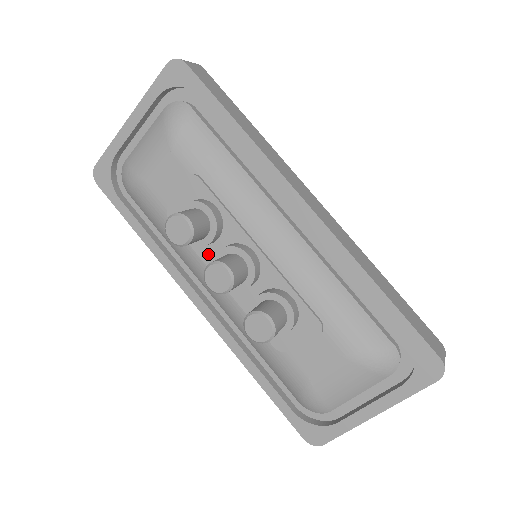
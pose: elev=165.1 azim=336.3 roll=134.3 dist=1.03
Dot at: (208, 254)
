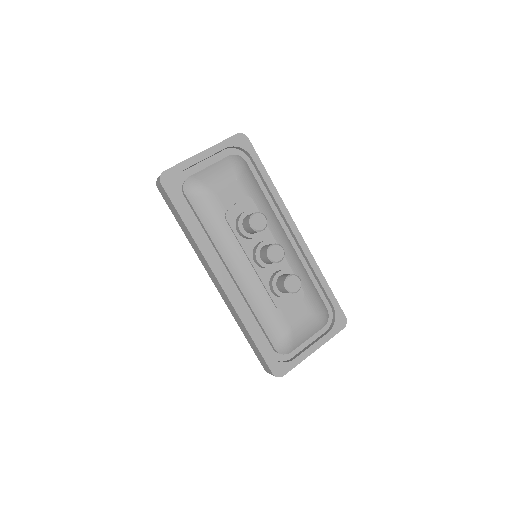
Dot at: (247, 245)
